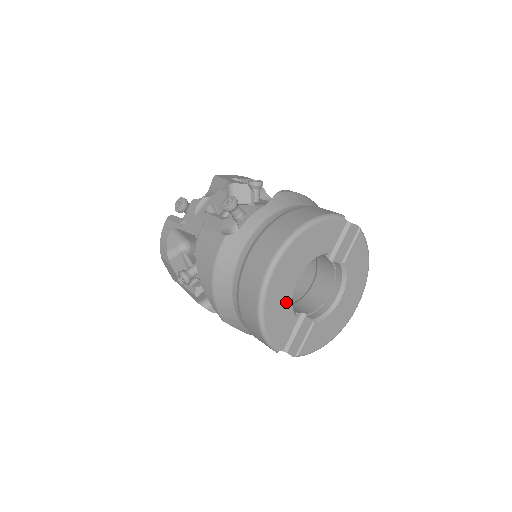
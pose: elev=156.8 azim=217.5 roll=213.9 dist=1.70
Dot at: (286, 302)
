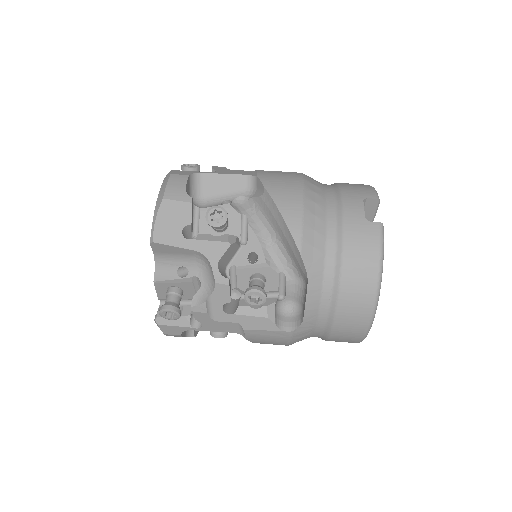
Dot at: occluded
